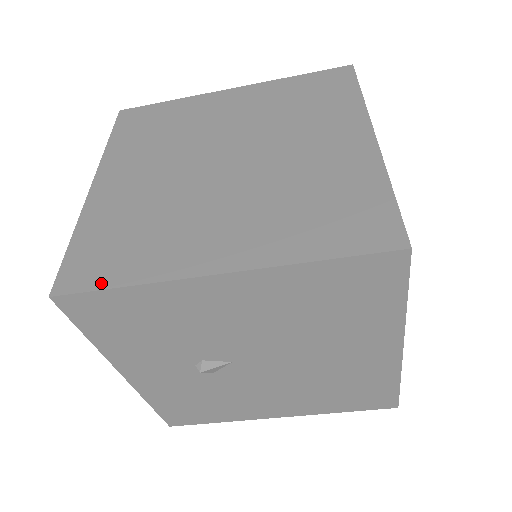
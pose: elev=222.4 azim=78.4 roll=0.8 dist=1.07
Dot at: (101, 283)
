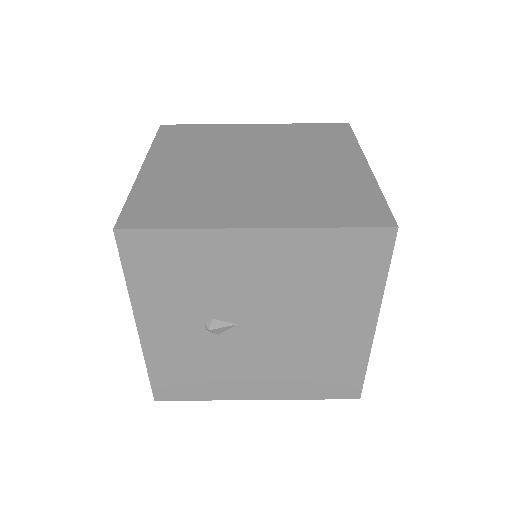
Dot at: (158, 225)
